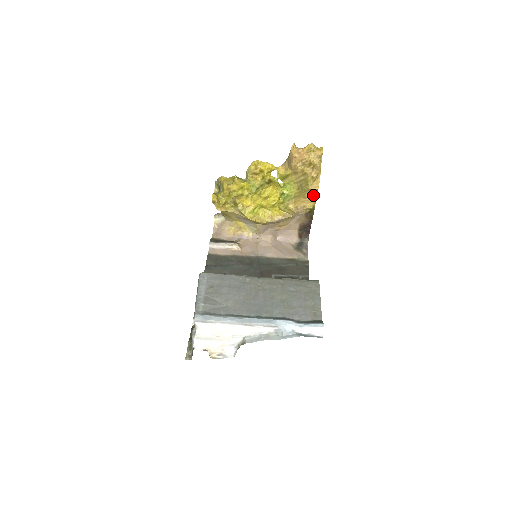
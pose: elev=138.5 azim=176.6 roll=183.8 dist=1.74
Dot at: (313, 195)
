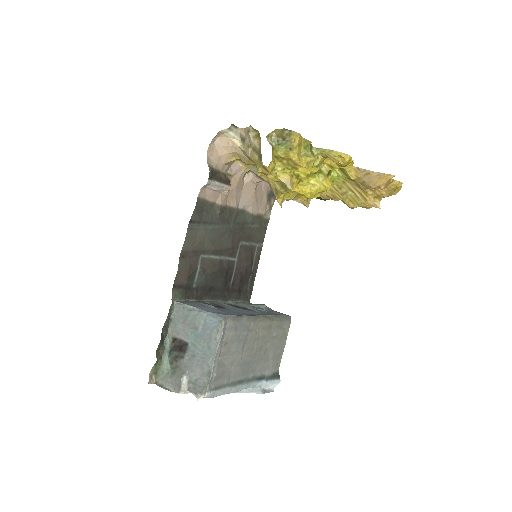
Dot at: occluded
